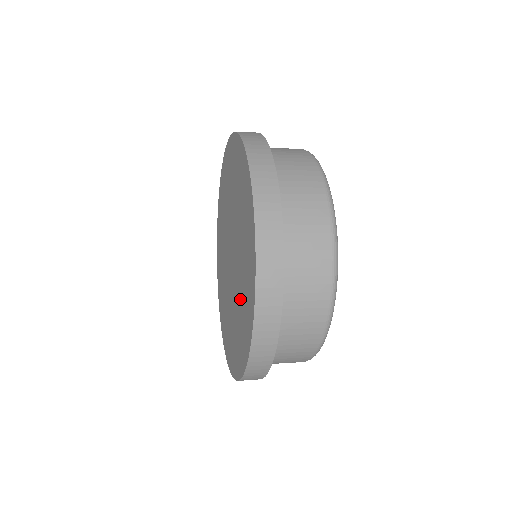
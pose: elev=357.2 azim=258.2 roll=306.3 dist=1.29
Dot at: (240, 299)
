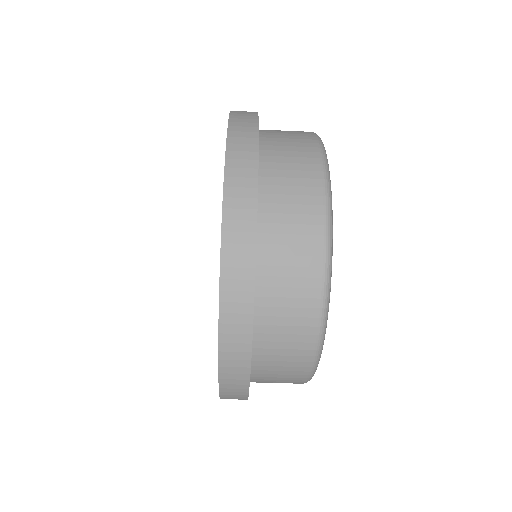
Dot at: occluded
